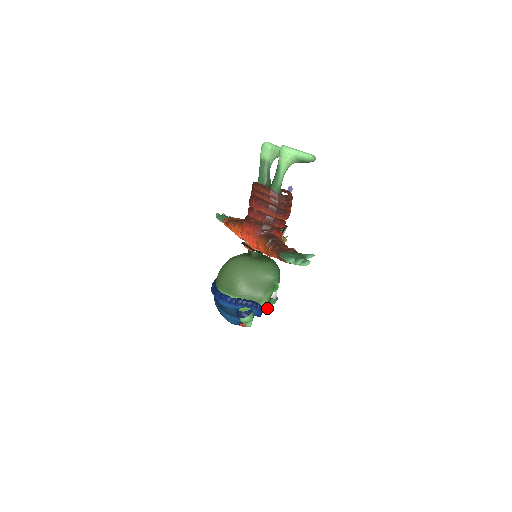
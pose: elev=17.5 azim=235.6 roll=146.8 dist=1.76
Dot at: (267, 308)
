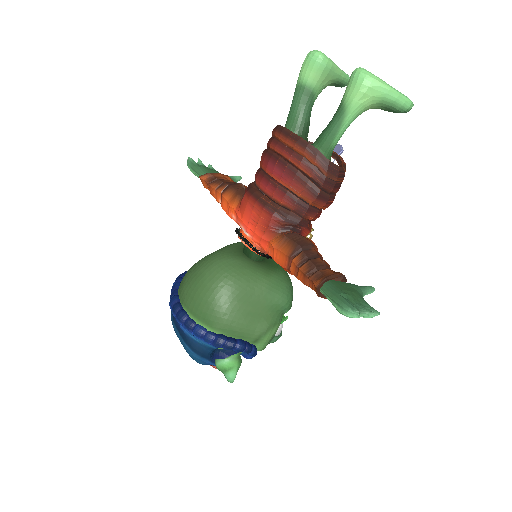
Dot at: (263, 349)
